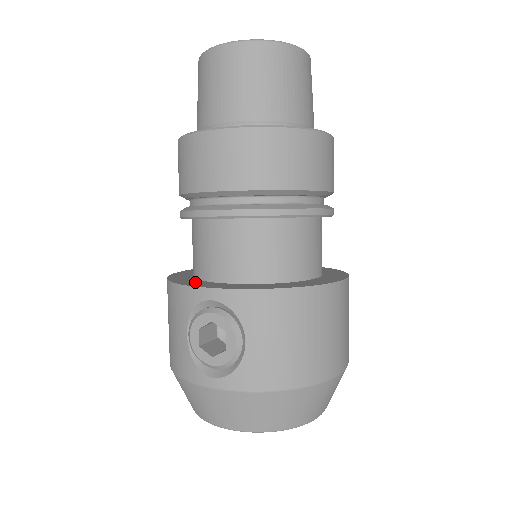
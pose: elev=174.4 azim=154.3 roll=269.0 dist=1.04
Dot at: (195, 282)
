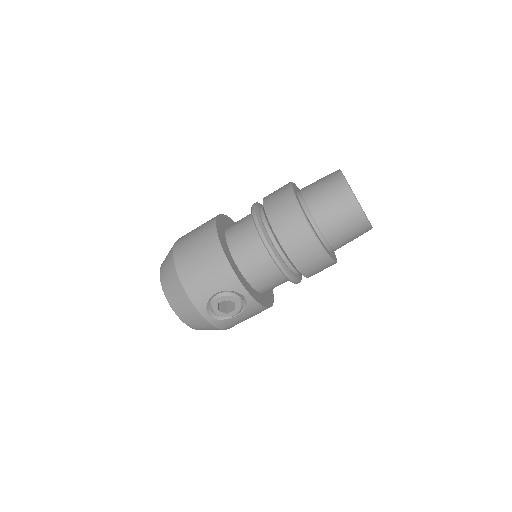
Dot at: (239, 273)
